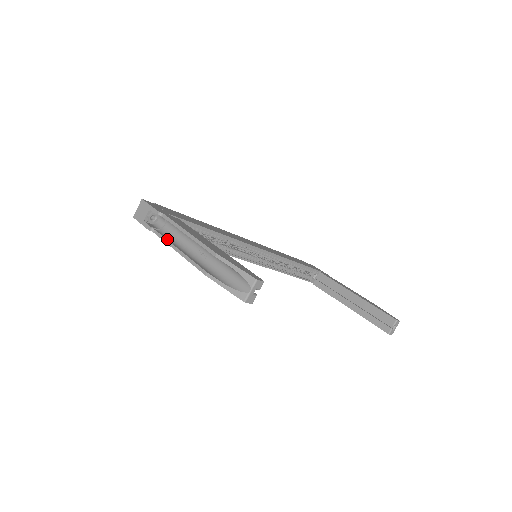
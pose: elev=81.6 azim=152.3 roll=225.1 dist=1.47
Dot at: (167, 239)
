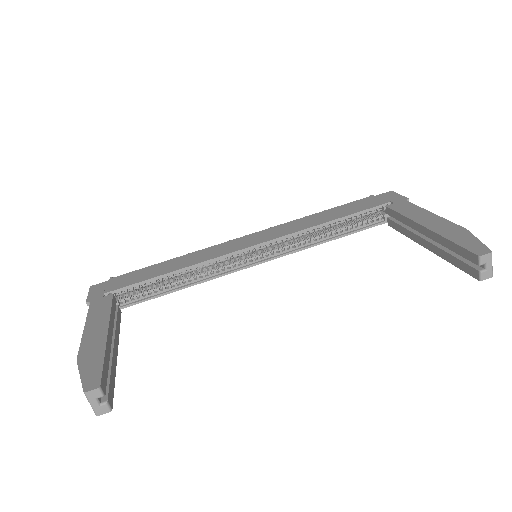
Dot at: occluded
